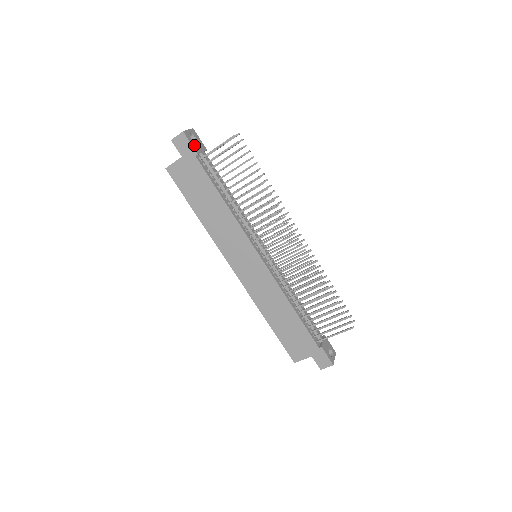
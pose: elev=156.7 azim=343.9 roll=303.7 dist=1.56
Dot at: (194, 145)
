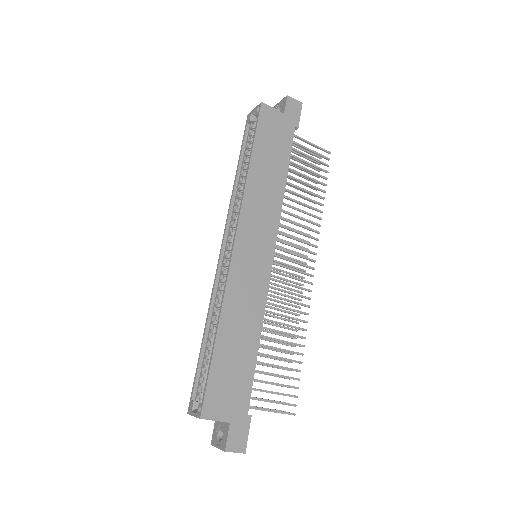
Dot at: (297, 121)
